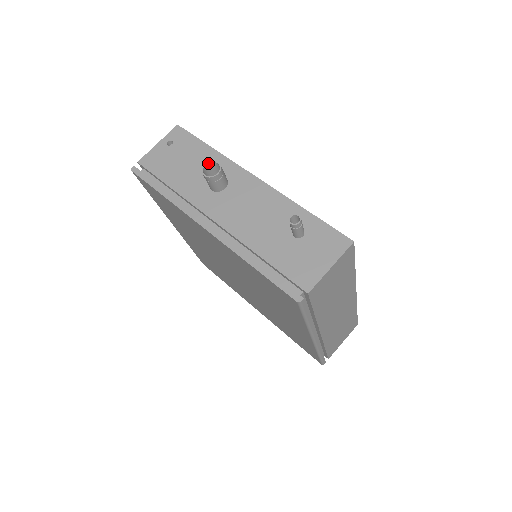
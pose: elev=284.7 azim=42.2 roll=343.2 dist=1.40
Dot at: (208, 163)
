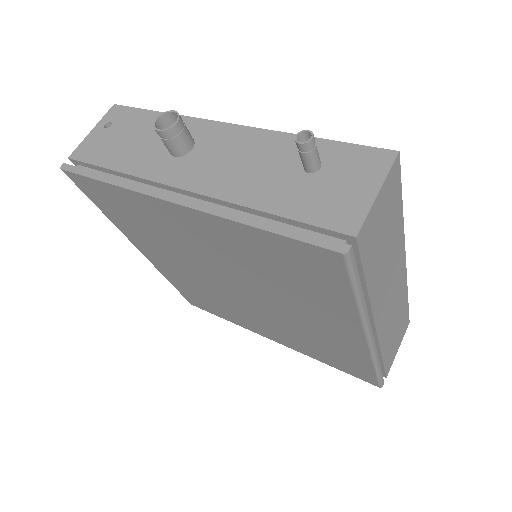
Dot at: (160, 116)
